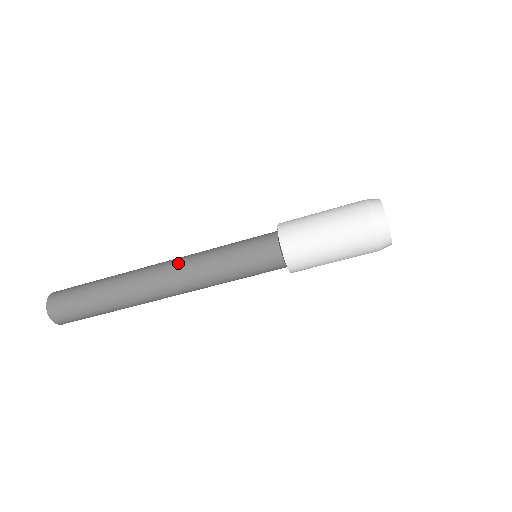
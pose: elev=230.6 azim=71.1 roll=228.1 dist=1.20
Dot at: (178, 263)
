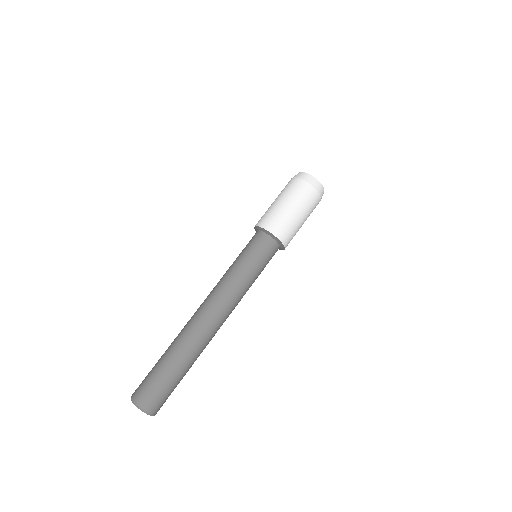
Dot at: (211, 294)
